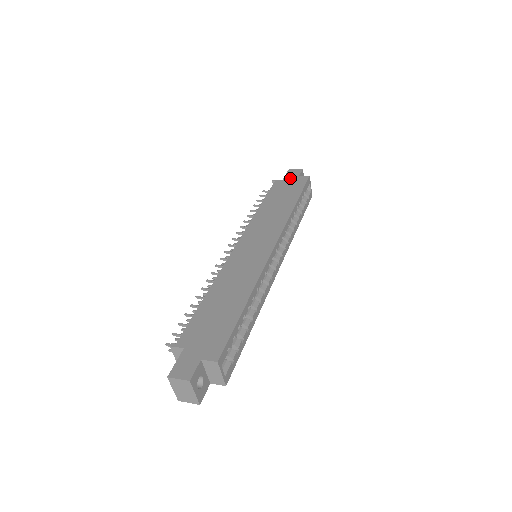
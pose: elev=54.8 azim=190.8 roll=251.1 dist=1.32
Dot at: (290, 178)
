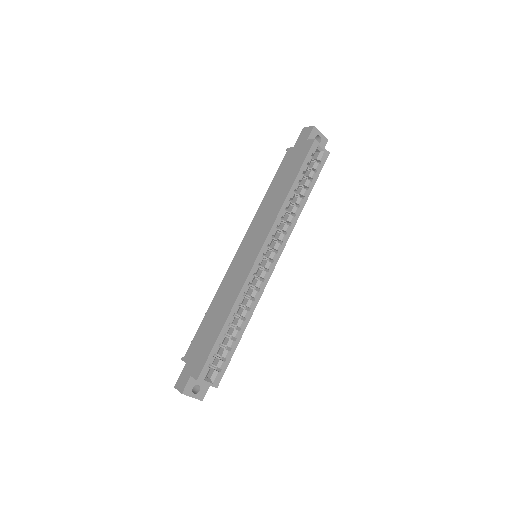
Dot at: (299, 144)
